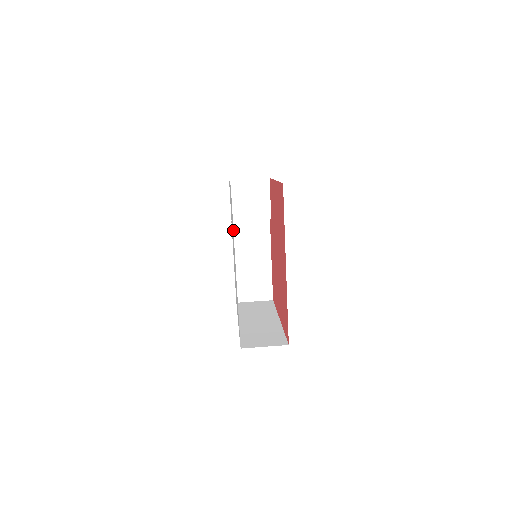
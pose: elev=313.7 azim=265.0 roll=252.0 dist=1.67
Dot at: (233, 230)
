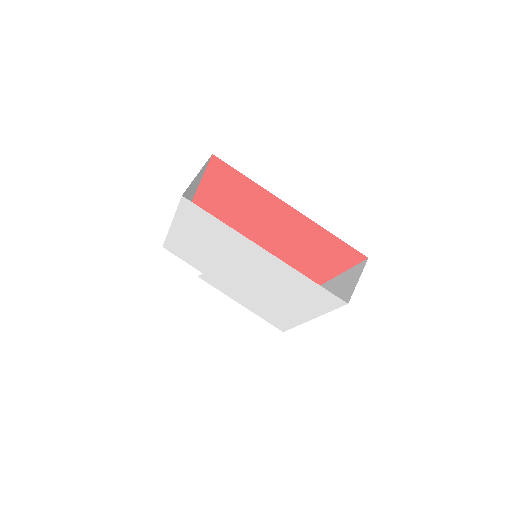
Dot at: (211, 284)
